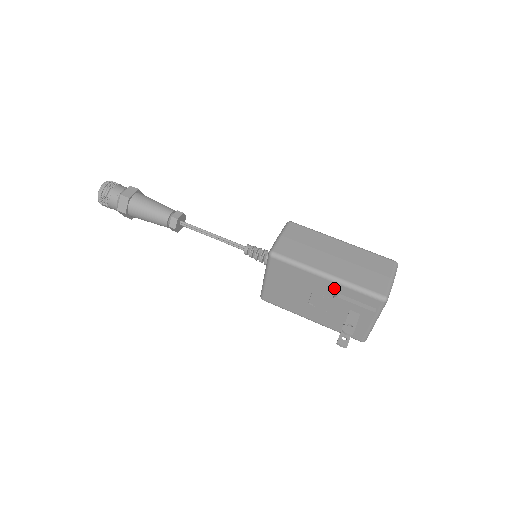
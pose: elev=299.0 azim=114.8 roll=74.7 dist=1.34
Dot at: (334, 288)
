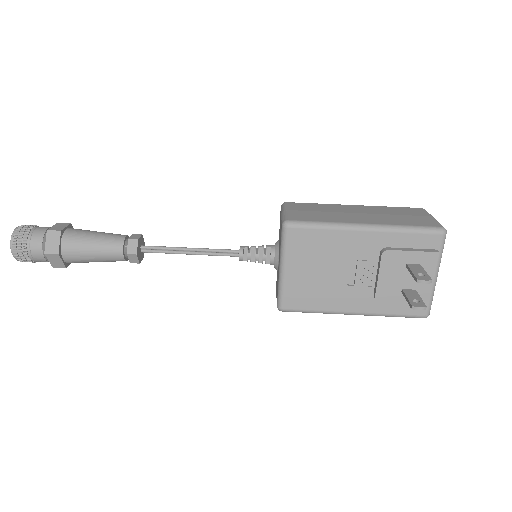
Dot at: (378, 241)
